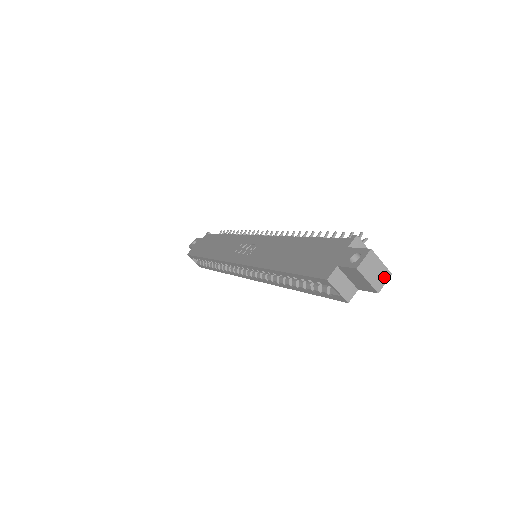
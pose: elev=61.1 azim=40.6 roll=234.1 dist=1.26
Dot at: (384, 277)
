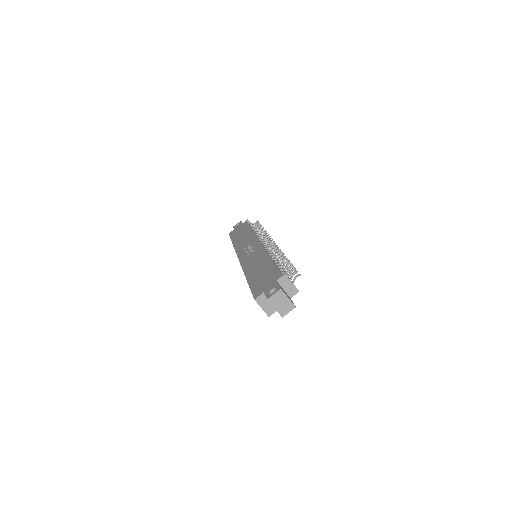
Dot at: (289, 308)
